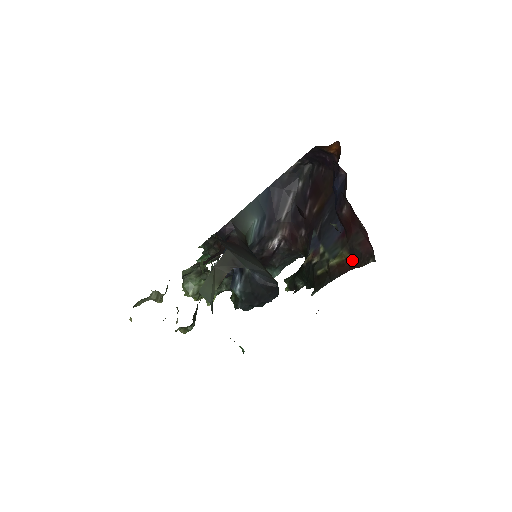
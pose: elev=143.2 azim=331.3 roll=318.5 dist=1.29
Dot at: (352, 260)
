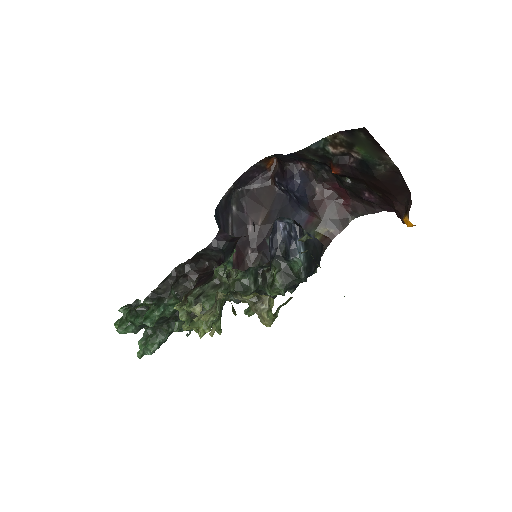
Dot at: (331, 231)
